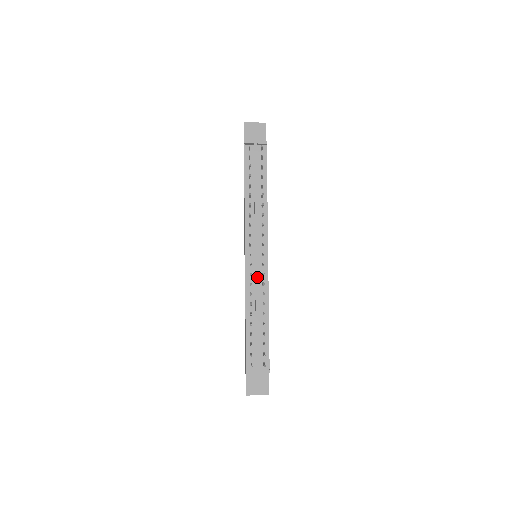
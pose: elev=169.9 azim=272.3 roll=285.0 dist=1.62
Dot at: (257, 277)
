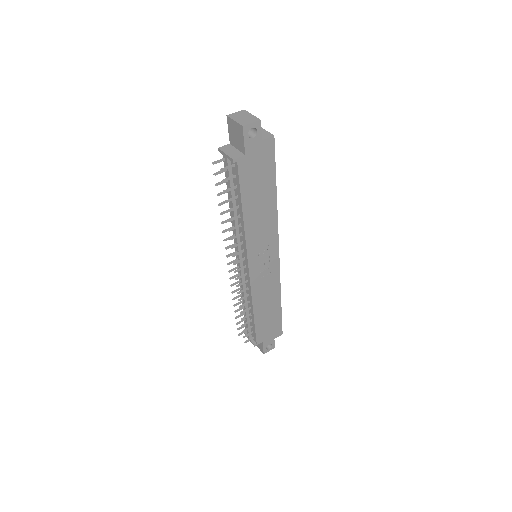
Dot at: (241, 281)
